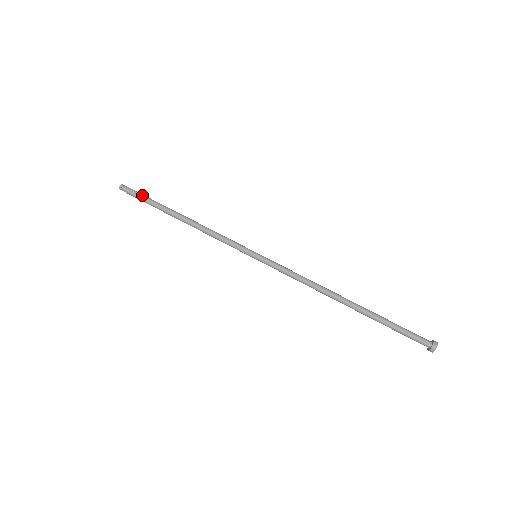
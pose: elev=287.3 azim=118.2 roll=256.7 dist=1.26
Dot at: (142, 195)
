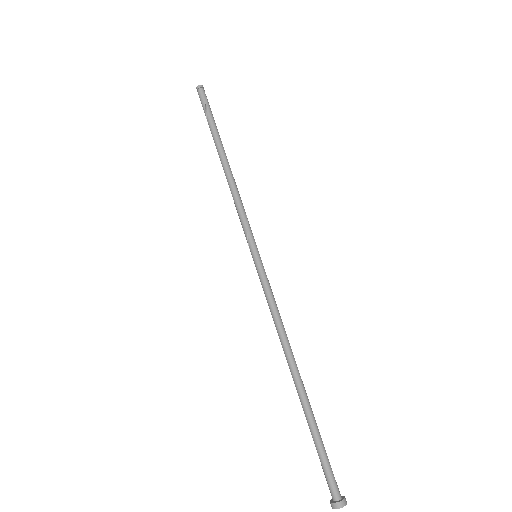
Dot at: (210, 110)
